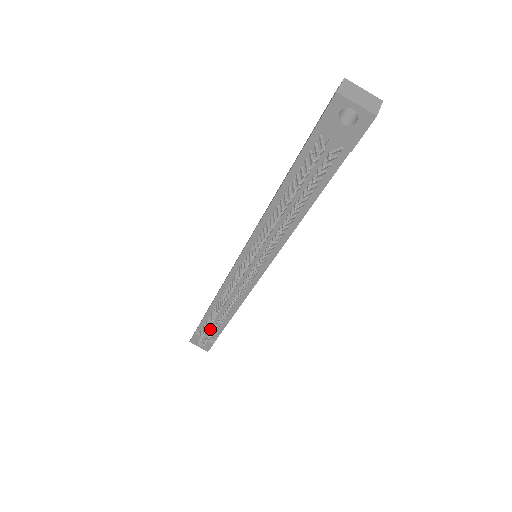
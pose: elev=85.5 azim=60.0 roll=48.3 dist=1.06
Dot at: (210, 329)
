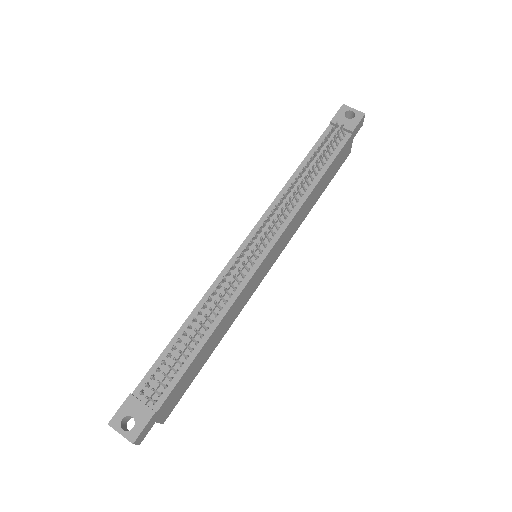
Dot at: (165, 372)
